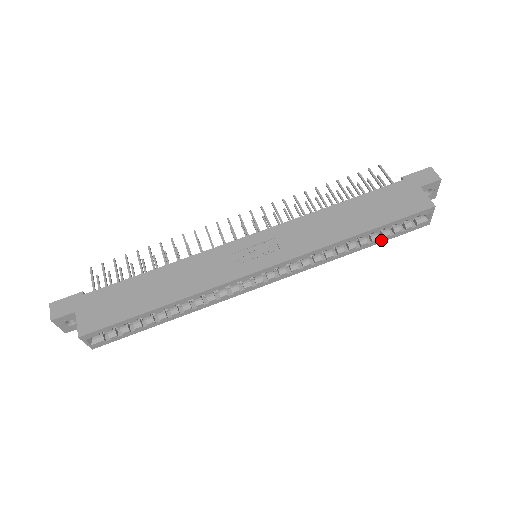
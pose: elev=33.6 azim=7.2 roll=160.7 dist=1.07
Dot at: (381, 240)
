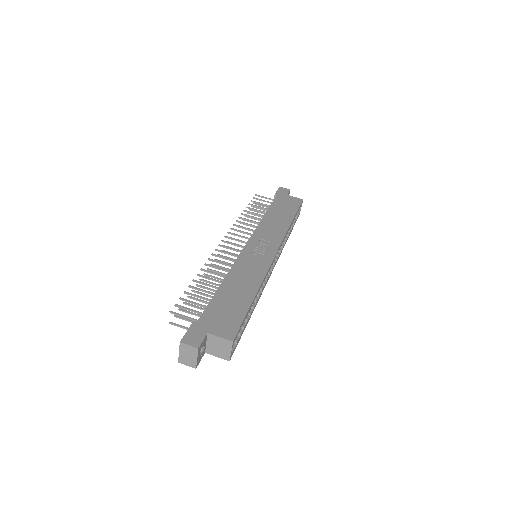
Dot at: occluded
